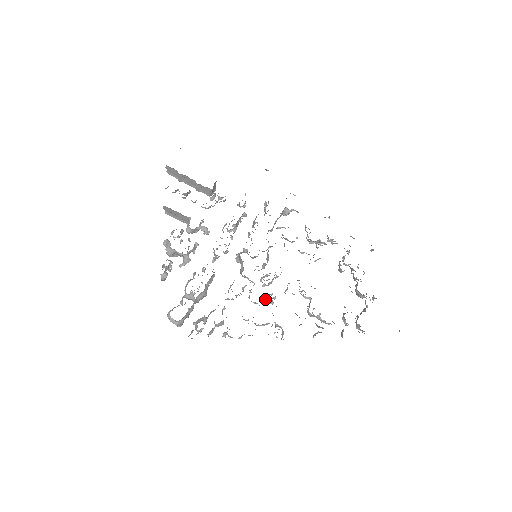
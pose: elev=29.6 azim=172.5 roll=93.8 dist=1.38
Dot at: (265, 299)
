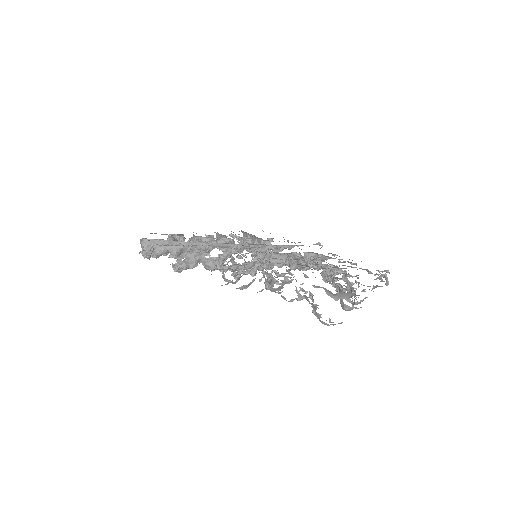
Dot at: (235, 272)
